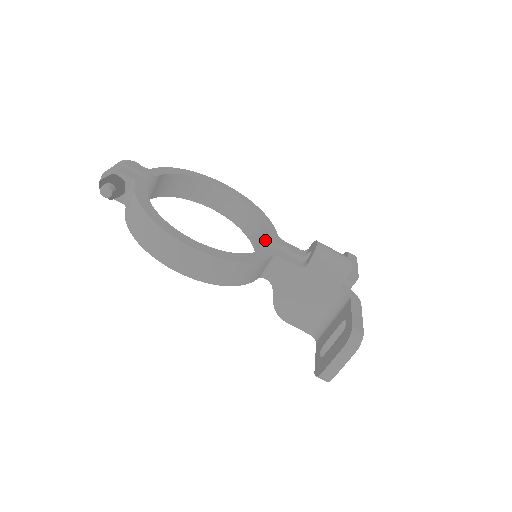
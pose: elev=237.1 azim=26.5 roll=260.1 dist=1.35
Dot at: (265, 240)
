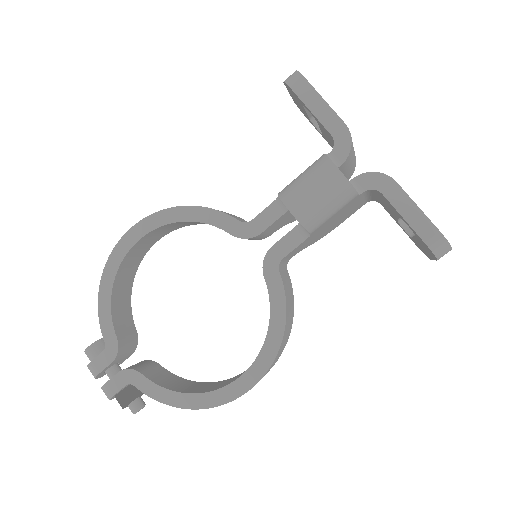
Dot at: occluded
